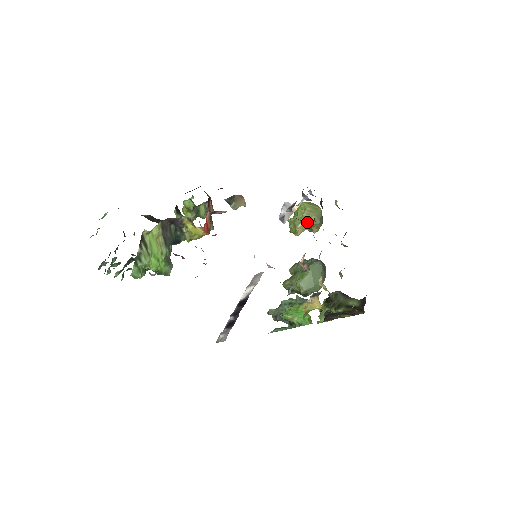
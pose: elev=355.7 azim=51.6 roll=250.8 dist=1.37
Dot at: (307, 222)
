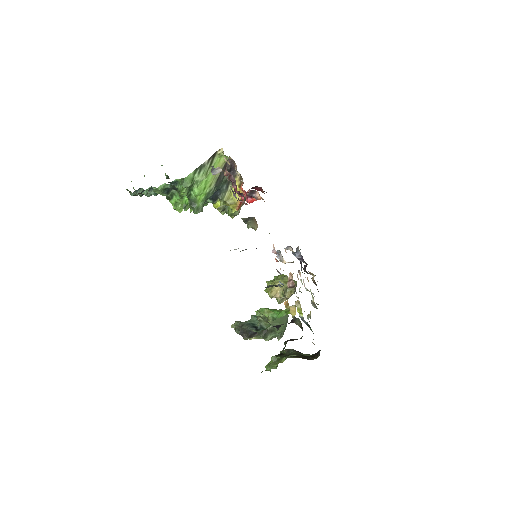
Dot at: (285, 283)
